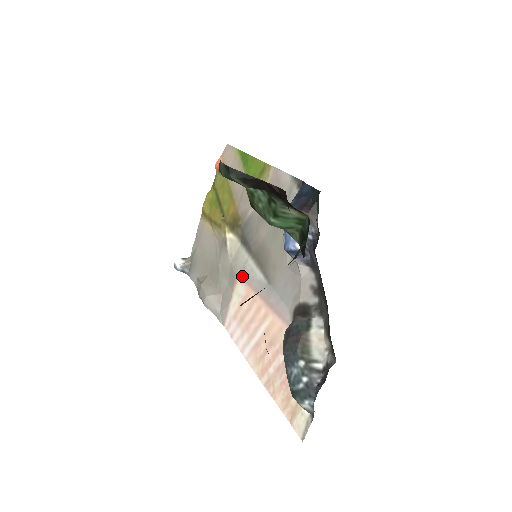
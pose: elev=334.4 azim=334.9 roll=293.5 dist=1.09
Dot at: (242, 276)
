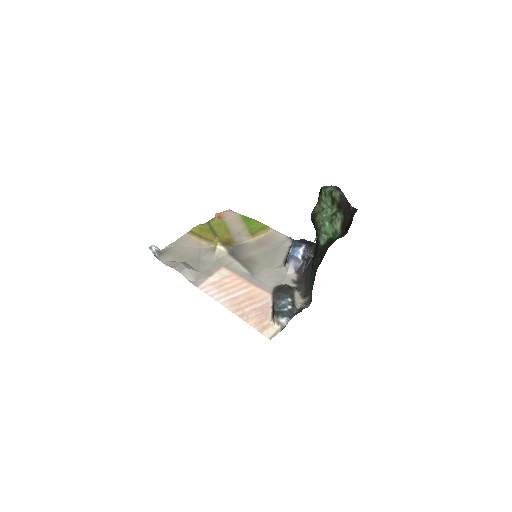
Dot at: (228, 267)
